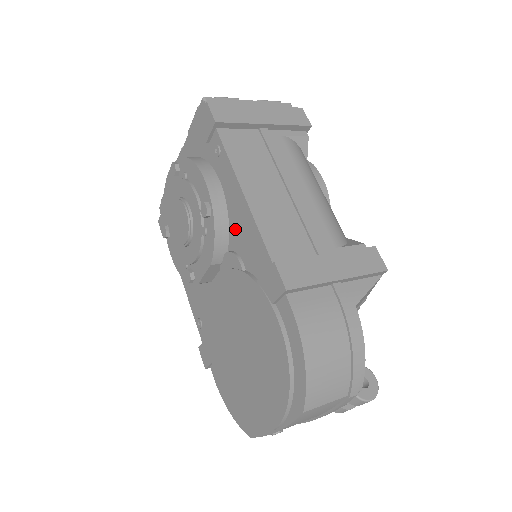
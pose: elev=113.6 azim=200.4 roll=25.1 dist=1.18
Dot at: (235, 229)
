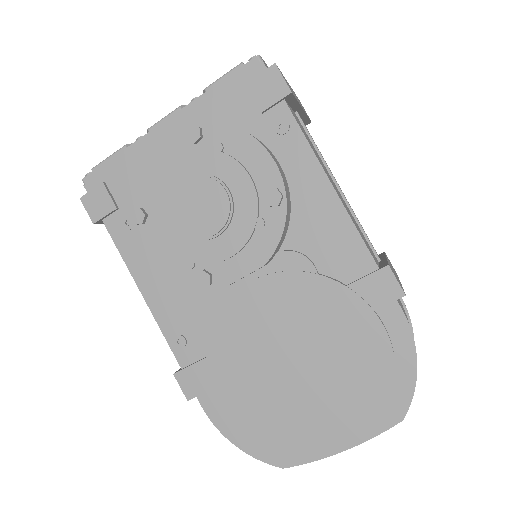
Dot at: (304, 224)
